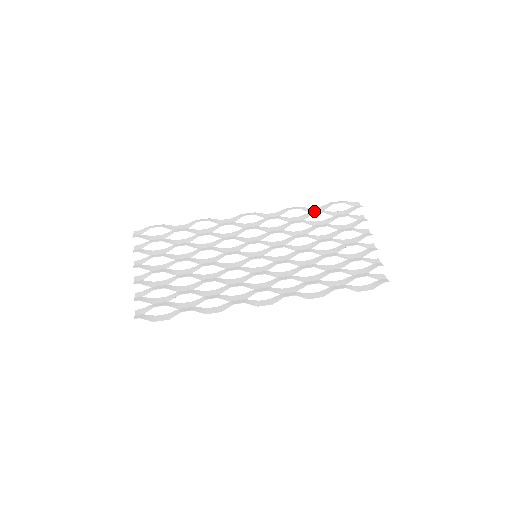
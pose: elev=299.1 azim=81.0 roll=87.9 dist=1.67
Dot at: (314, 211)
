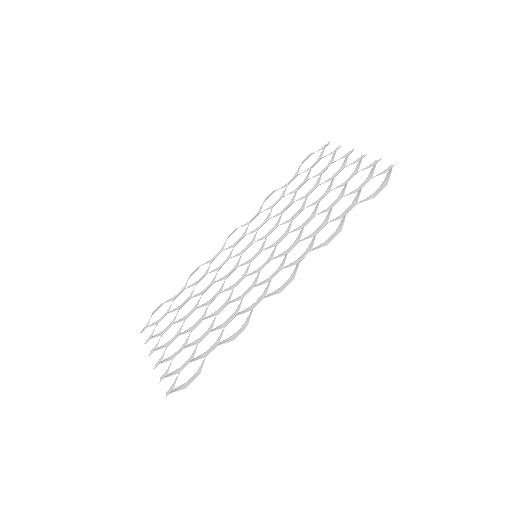
Dot at: (289, 183)
